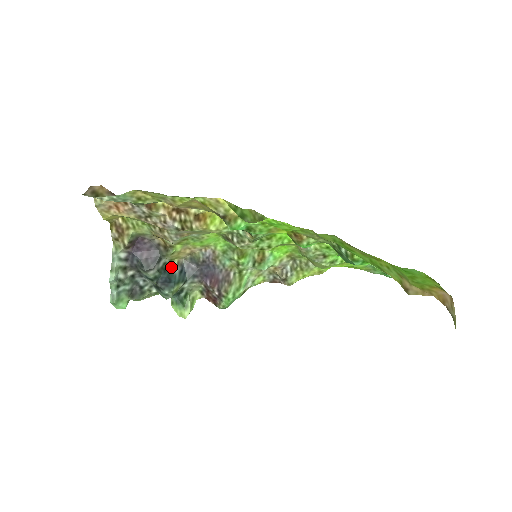
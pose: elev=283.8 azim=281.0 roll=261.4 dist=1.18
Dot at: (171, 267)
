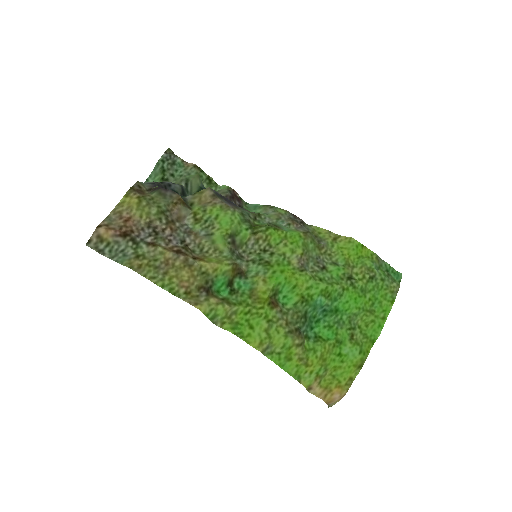
Dot at: occluded
